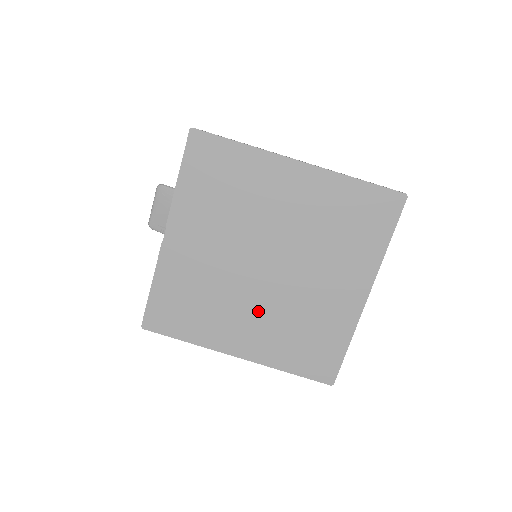
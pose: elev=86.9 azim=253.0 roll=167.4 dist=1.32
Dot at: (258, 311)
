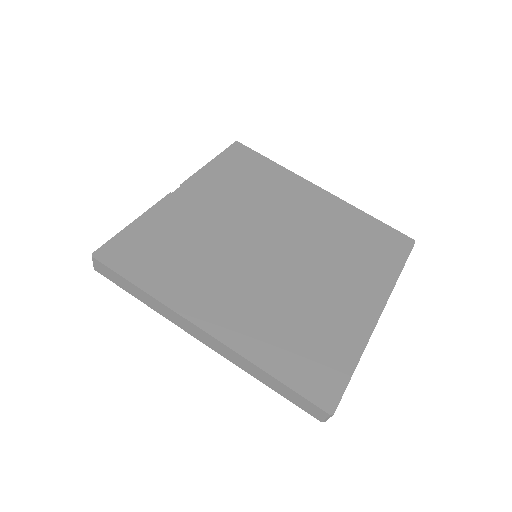
Dot at: (251, 286)
